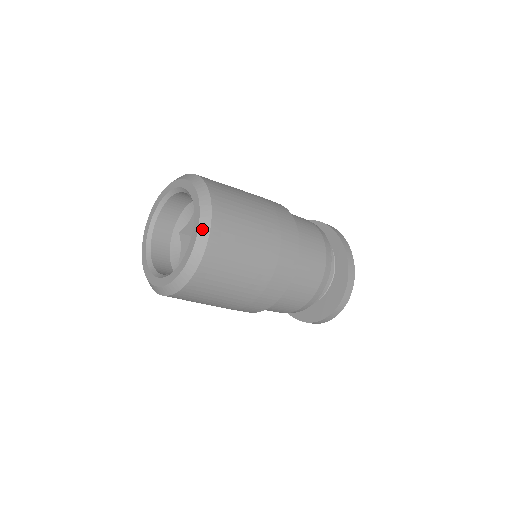
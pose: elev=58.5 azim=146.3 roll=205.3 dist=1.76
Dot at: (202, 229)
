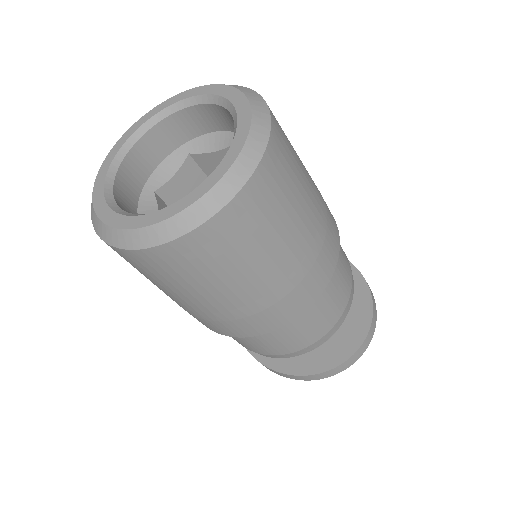
Dot at: (258, 118)
